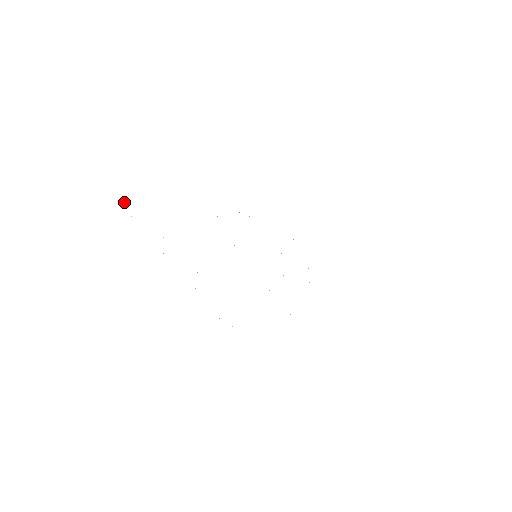
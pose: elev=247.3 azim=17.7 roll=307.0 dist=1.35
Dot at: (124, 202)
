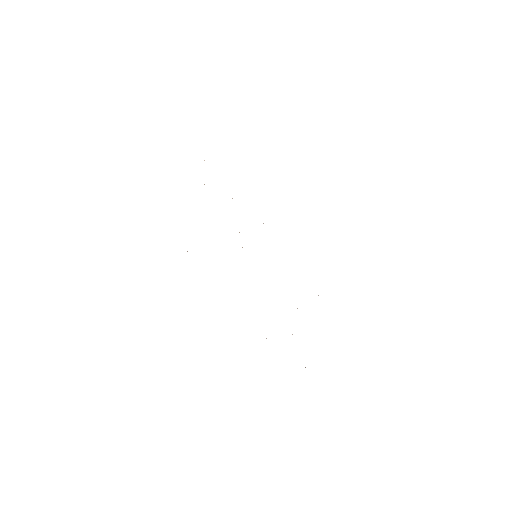
Dot at: occluded
